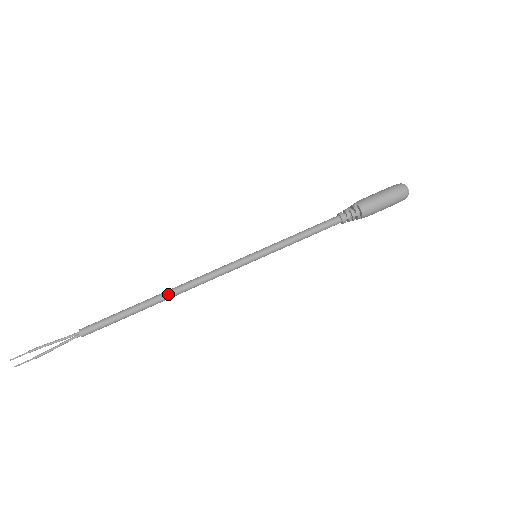
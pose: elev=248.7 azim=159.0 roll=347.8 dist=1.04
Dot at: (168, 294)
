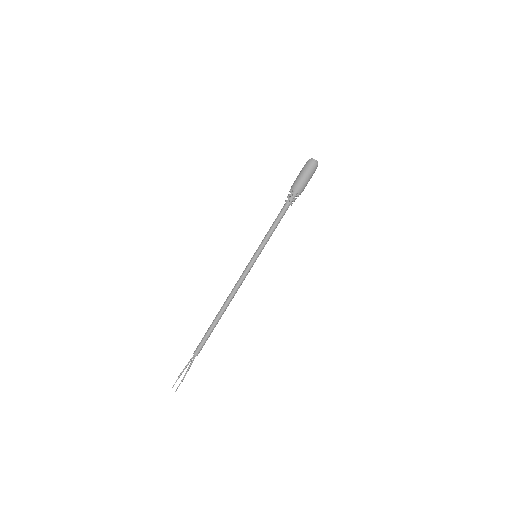
Dot at: (223, 306)
